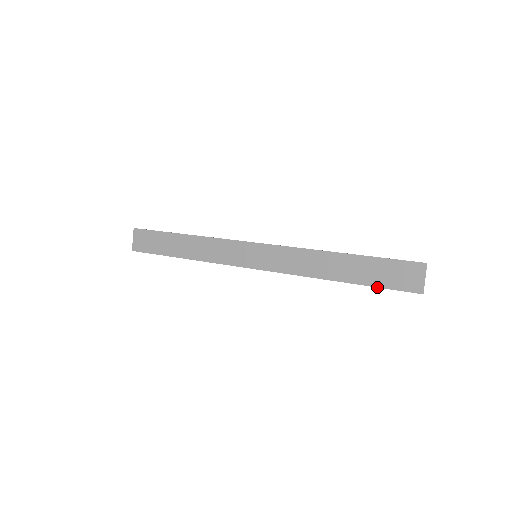
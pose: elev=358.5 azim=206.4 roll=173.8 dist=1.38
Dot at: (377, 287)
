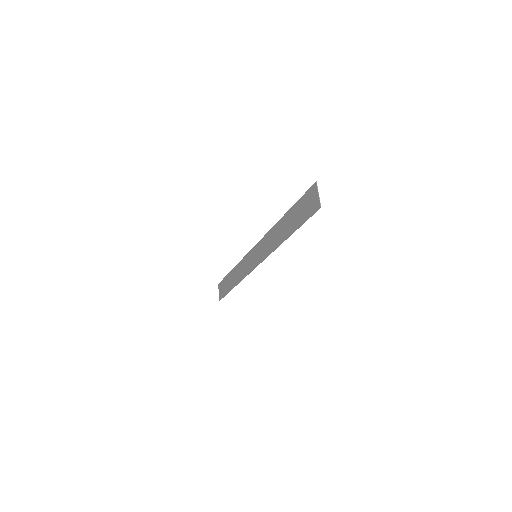
Dot at: (301, 225)
